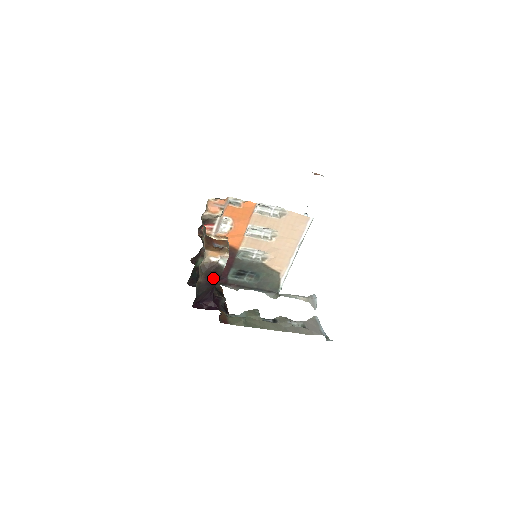
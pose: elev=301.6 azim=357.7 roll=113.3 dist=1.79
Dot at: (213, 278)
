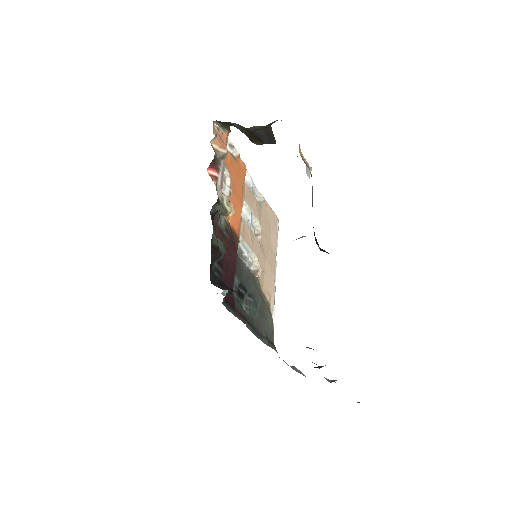
Dot at: occluded
